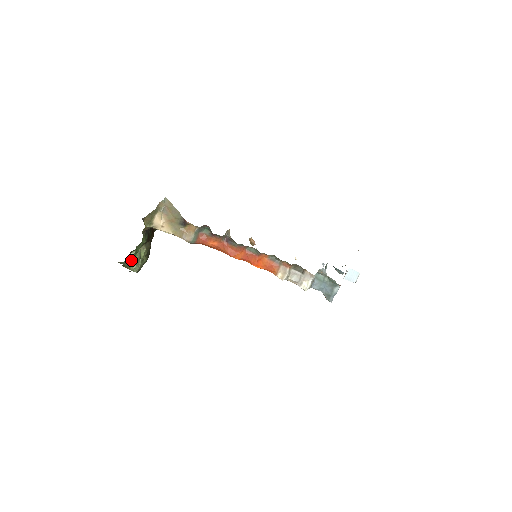
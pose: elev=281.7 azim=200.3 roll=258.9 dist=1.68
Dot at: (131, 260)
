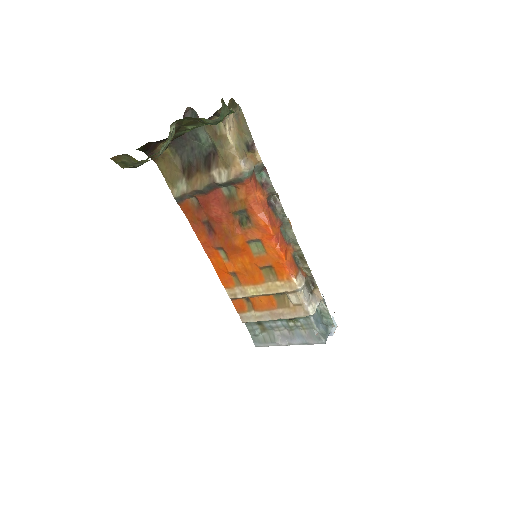
Dot at: (226, 114)
